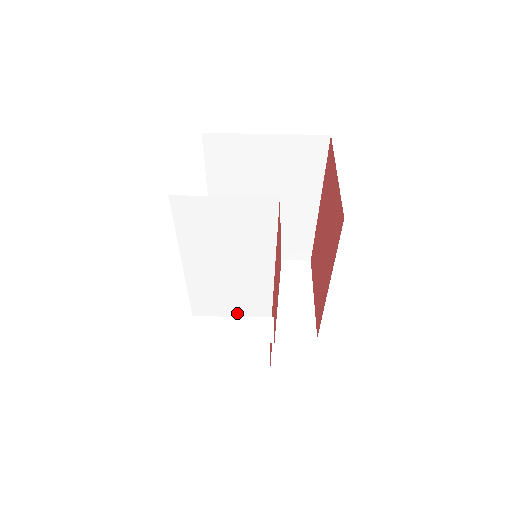
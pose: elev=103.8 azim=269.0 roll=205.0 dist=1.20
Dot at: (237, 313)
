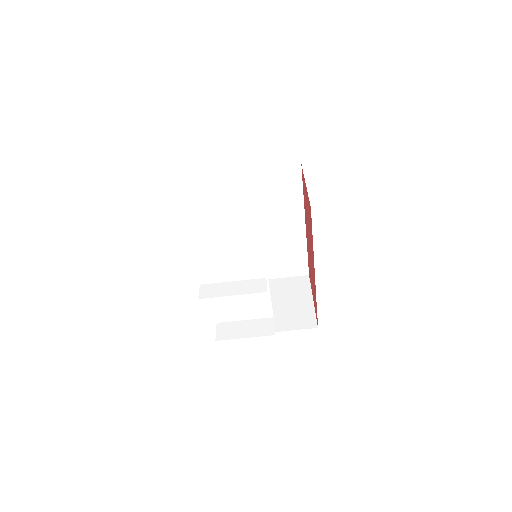
Dot at: occluded
